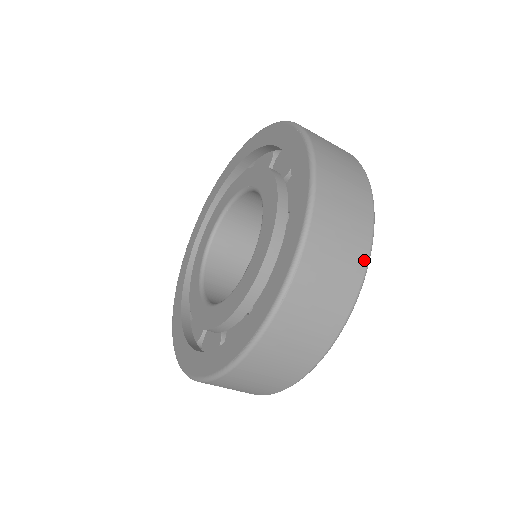
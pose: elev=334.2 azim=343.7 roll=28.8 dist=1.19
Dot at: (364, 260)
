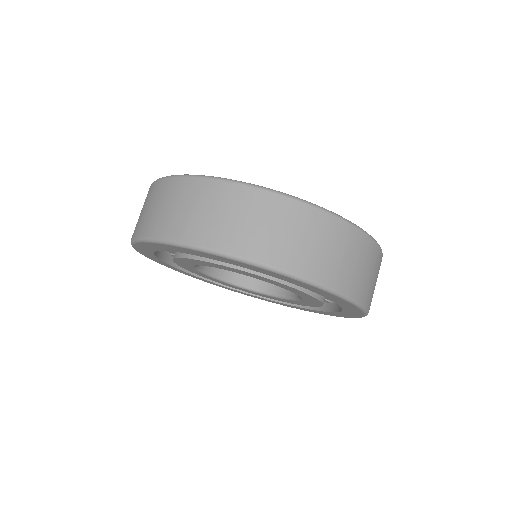
Dot at: (379, 251)
